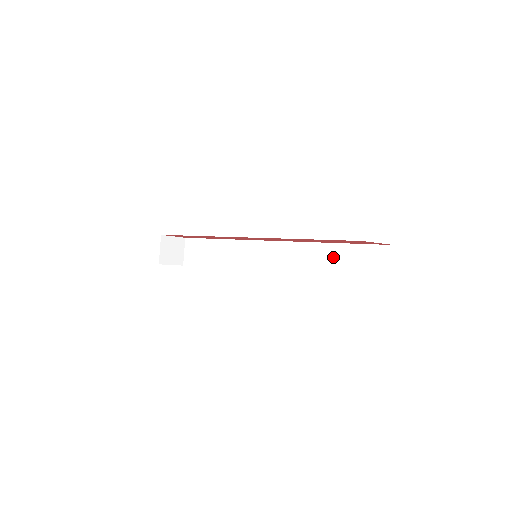
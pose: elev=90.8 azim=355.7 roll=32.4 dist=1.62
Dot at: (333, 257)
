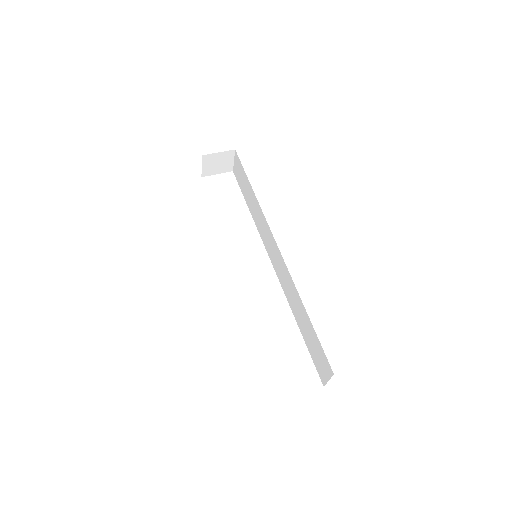
Dot at: (303, 319)
